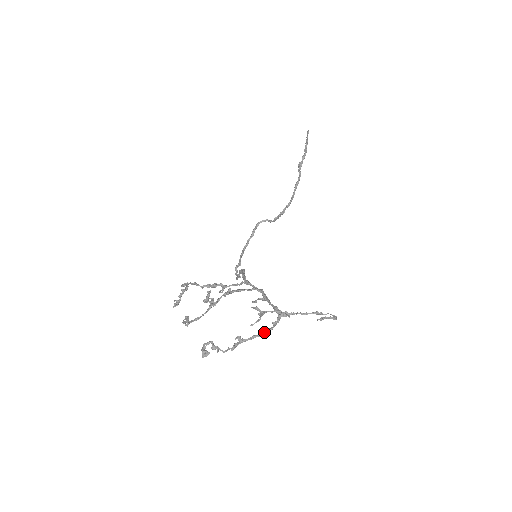
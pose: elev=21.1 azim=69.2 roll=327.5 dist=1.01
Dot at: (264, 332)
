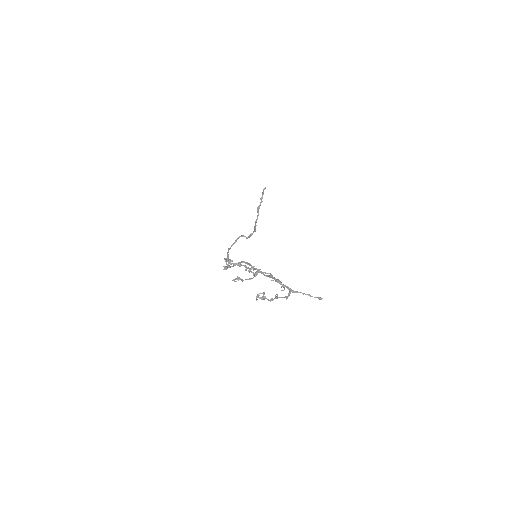
Dot at: (286, 297)
